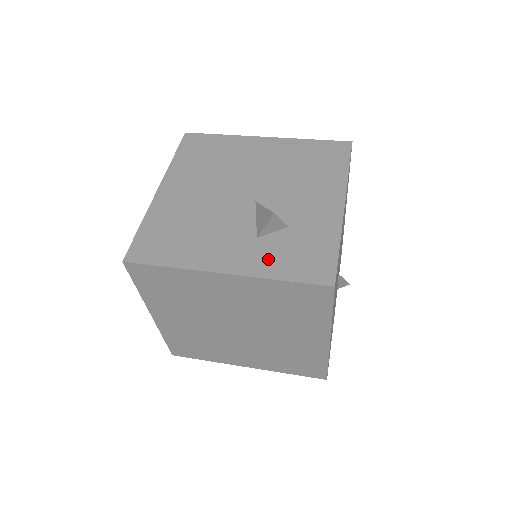
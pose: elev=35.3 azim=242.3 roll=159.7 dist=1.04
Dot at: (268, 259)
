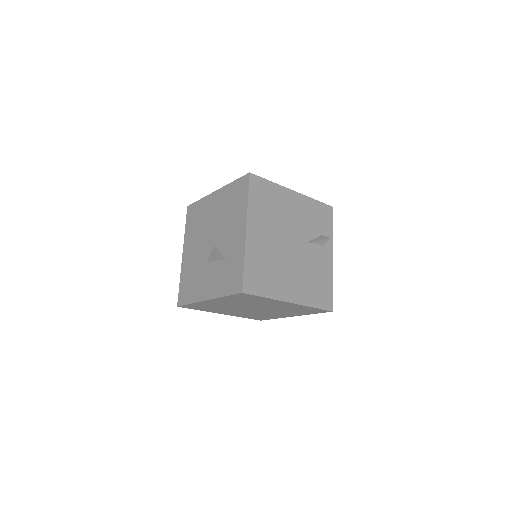
Dot at: (220, 285)
